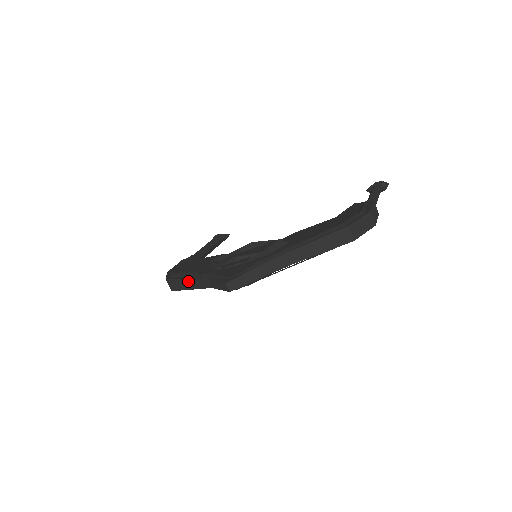
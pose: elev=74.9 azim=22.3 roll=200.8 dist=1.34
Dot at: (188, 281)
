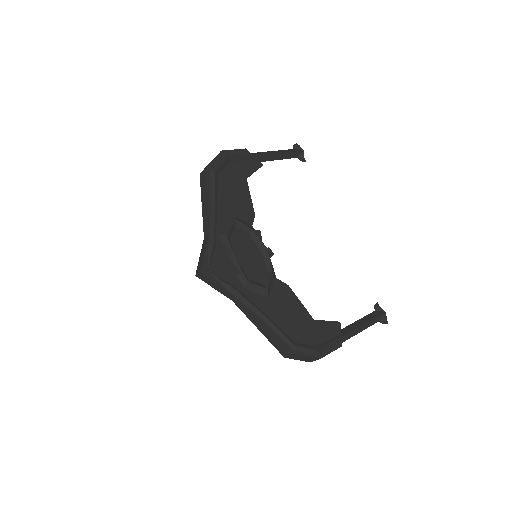
Dot at: (206, 203)
